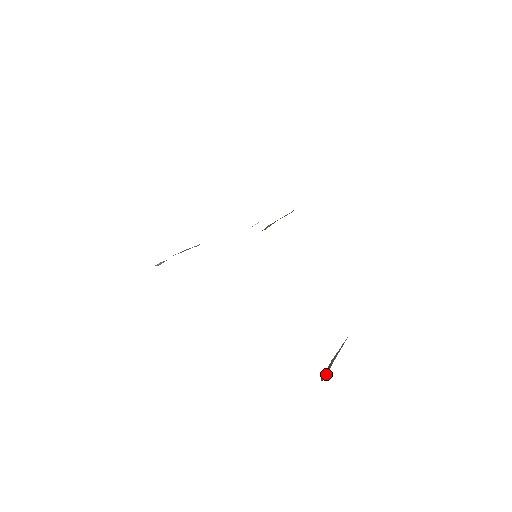
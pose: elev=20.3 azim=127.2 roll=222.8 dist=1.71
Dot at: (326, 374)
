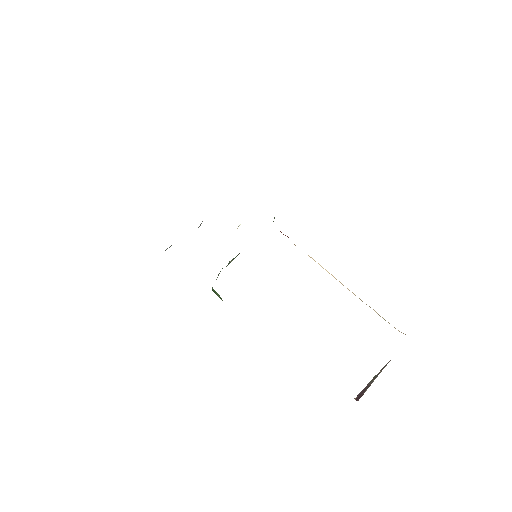
Dot at: (363, 394)
